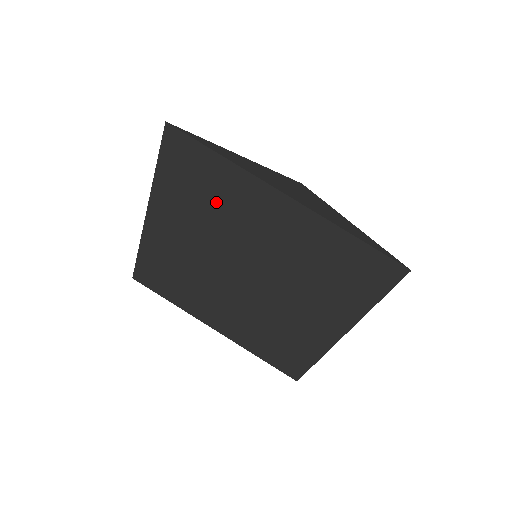
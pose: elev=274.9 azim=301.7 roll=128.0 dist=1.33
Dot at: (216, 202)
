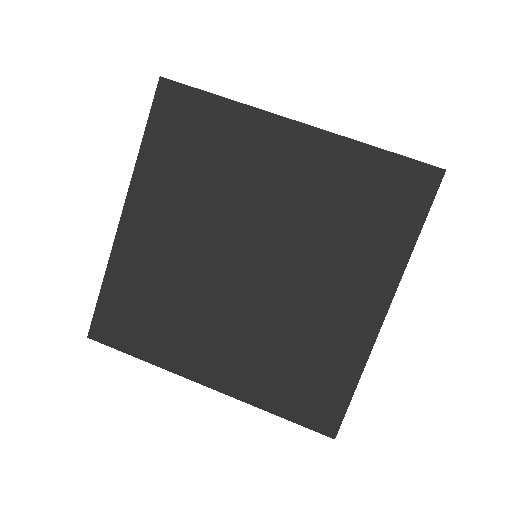
Dot at: (215, 161)
